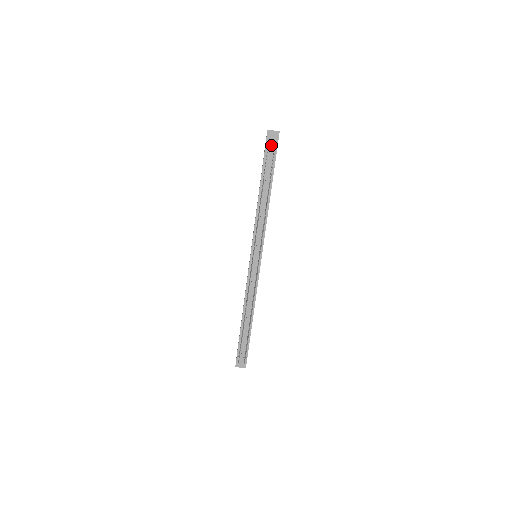
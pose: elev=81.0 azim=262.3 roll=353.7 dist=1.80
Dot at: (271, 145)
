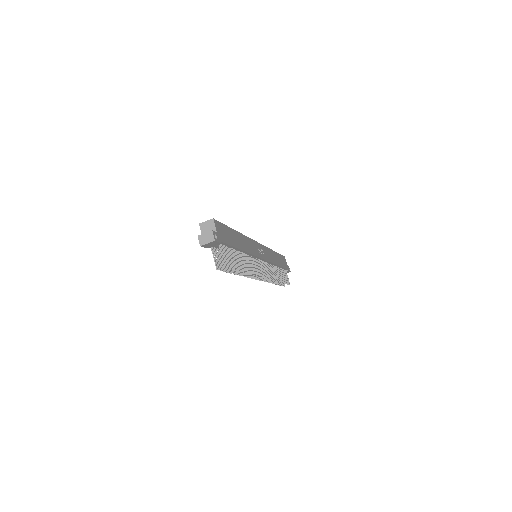
Dot at: (214, 246)
